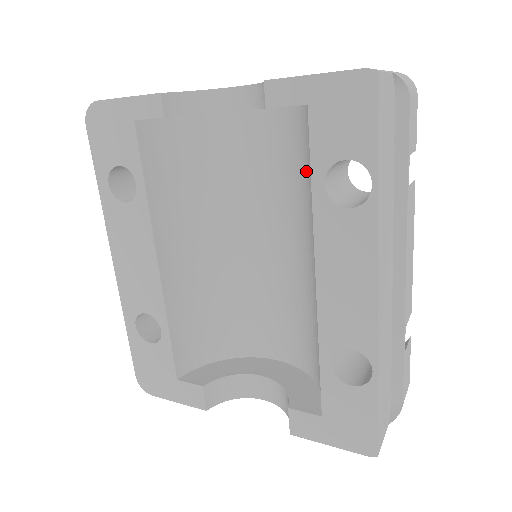
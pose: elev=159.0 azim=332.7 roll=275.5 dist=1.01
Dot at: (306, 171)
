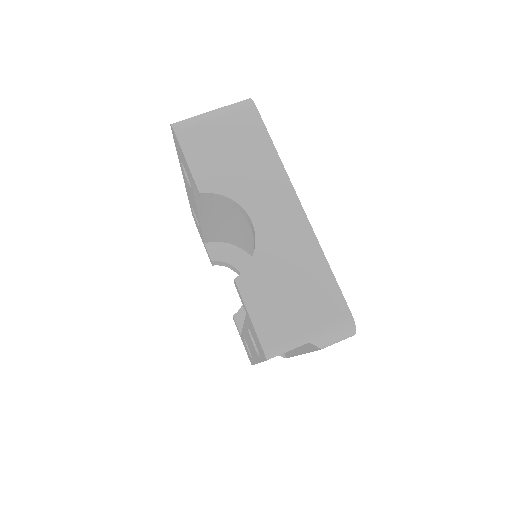
Dot at: occluded
